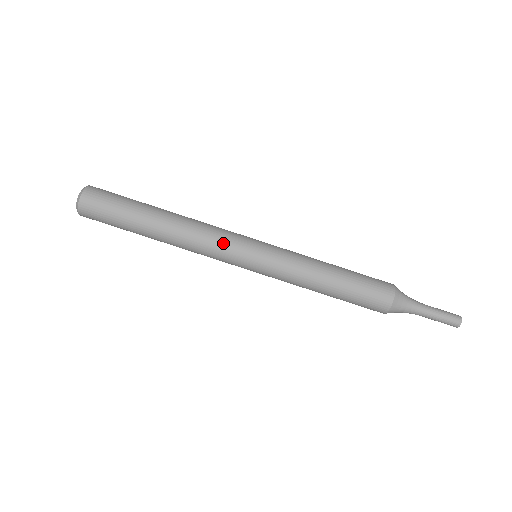
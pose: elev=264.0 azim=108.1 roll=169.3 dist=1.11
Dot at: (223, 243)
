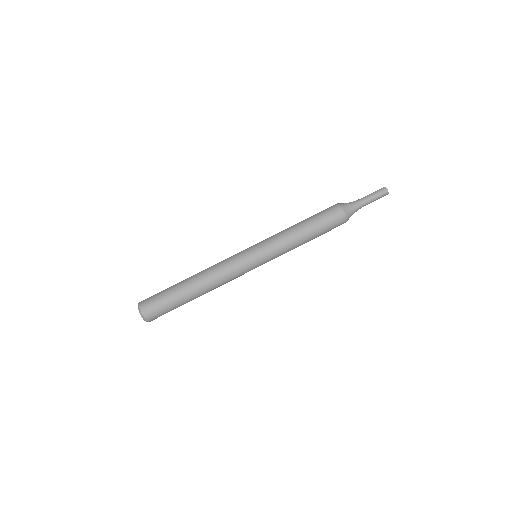
Dot at: (235, 266)
